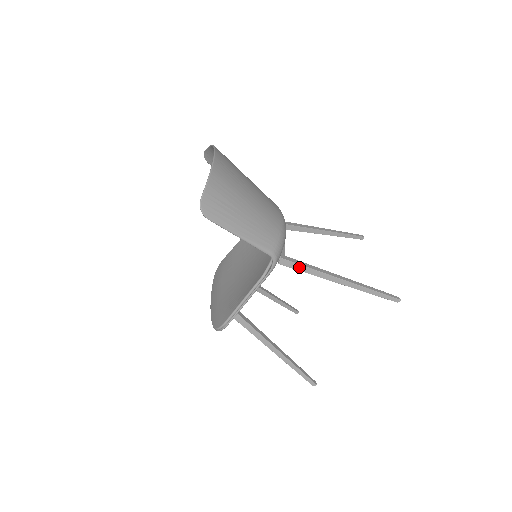
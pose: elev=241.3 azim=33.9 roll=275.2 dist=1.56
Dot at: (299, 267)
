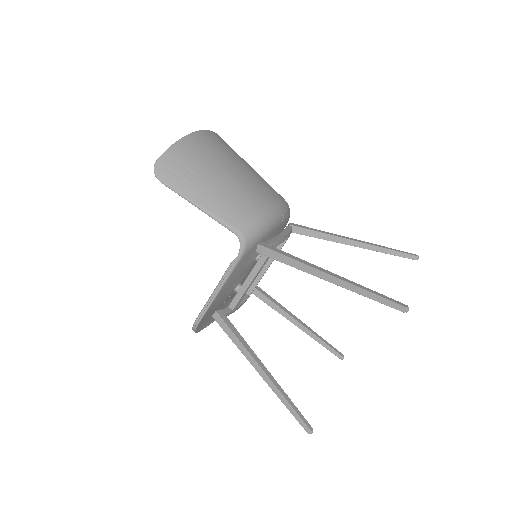
Dot at: (278, 256)
